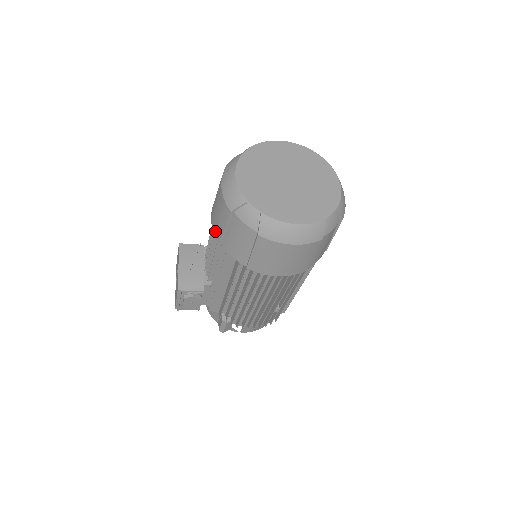
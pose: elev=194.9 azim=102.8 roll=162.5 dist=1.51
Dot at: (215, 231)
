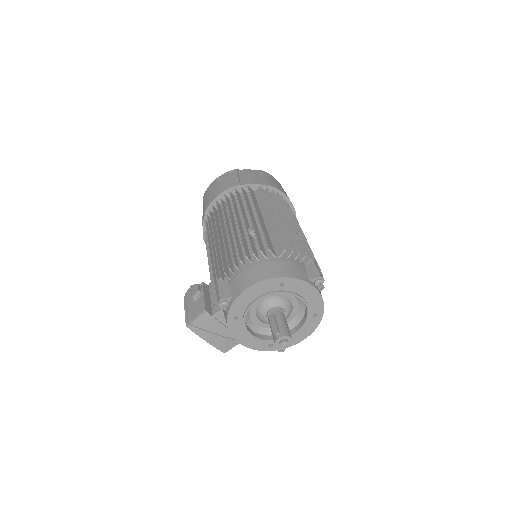
Dot at: occluded
